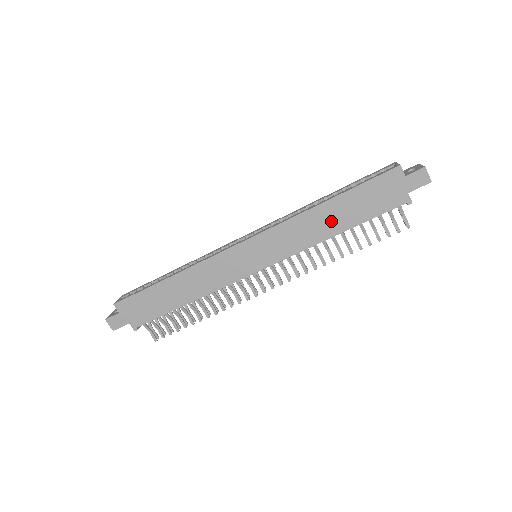
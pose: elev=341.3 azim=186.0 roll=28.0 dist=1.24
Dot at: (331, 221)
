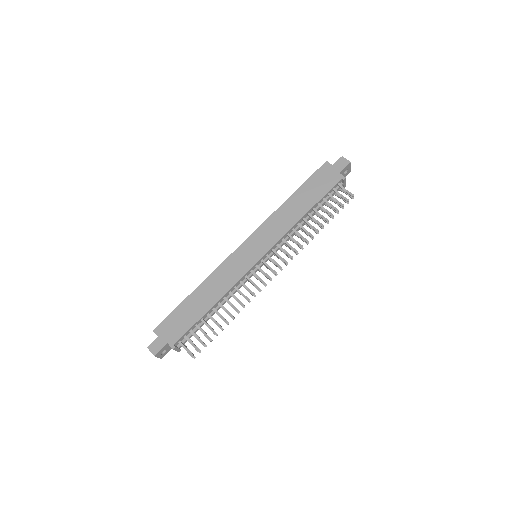
Dot at: (298, 207)
